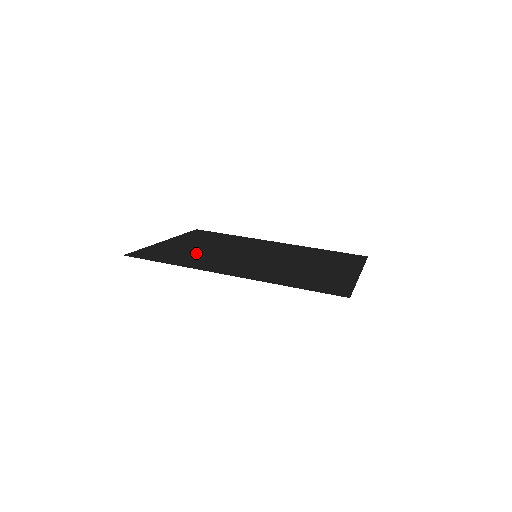
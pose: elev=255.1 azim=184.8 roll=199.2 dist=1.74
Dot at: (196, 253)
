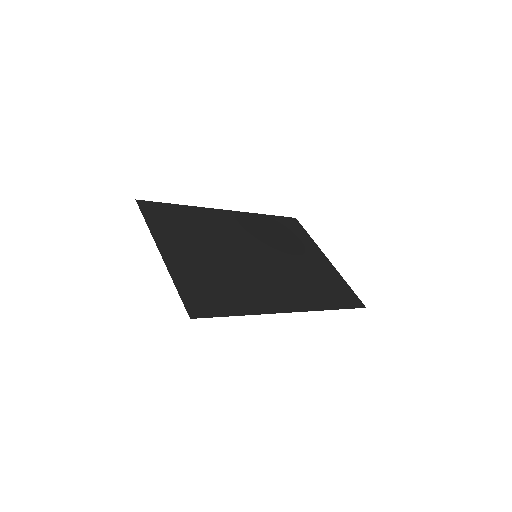
Dot at: (223, 275)
